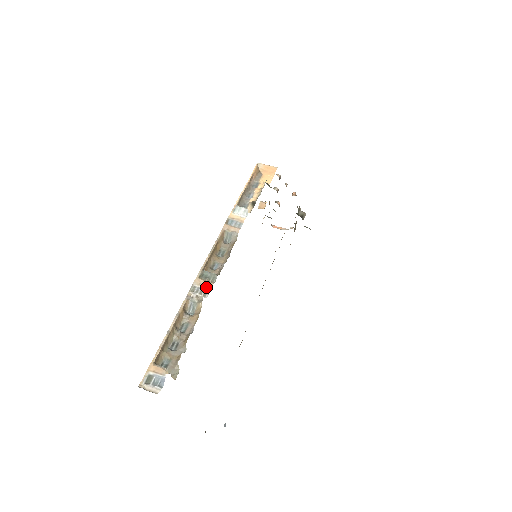
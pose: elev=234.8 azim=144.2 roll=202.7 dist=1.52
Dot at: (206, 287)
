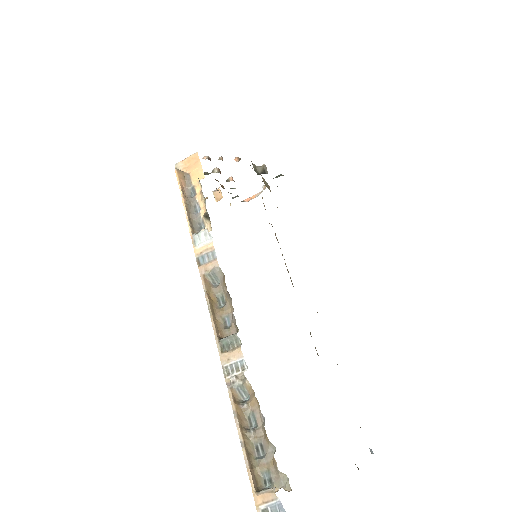
Dot at: (237, 358)
